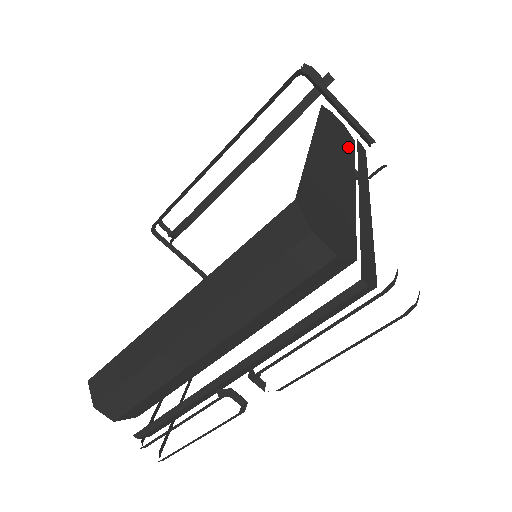
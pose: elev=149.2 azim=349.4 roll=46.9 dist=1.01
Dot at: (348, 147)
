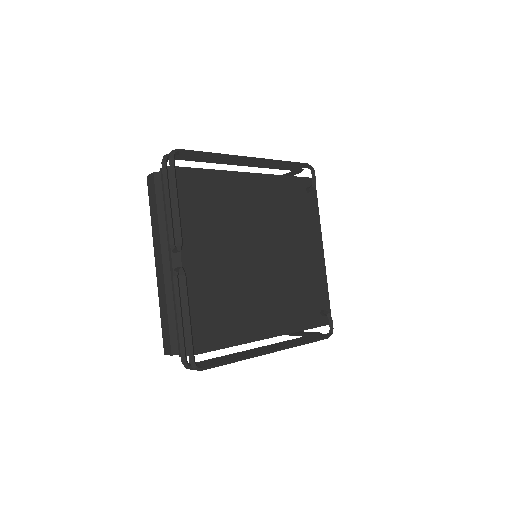
Dot at: occluded
